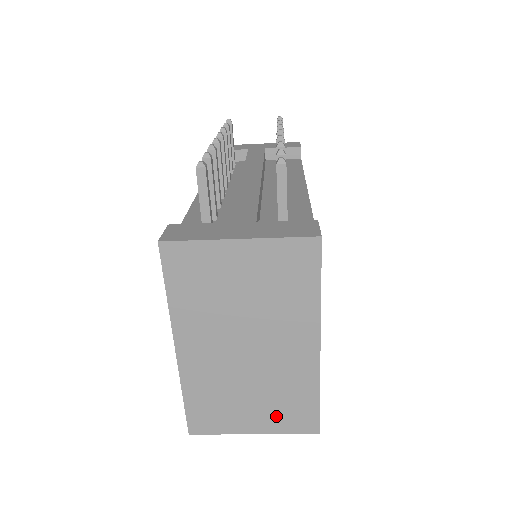
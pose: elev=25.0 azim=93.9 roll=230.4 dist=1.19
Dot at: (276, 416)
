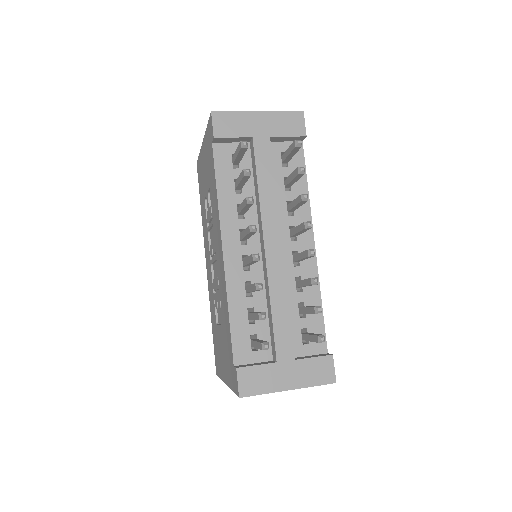
Dot at: occluded
